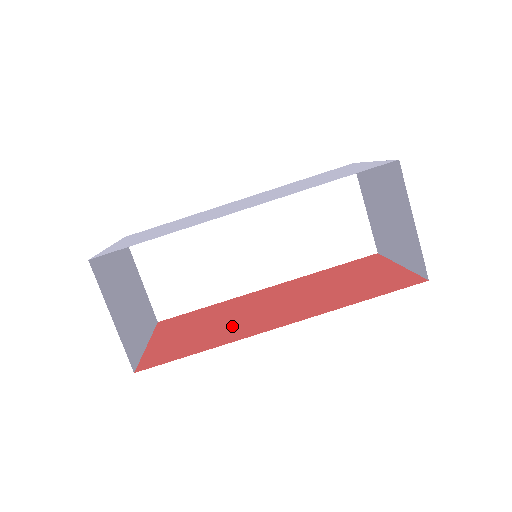
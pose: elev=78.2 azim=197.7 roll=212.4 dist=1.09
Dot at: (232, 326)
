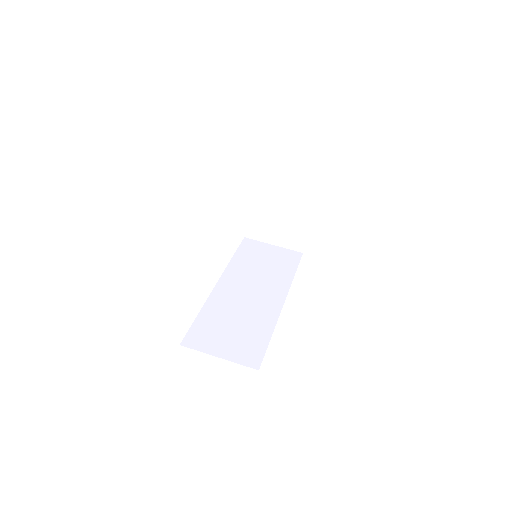
Dot at: occluded
